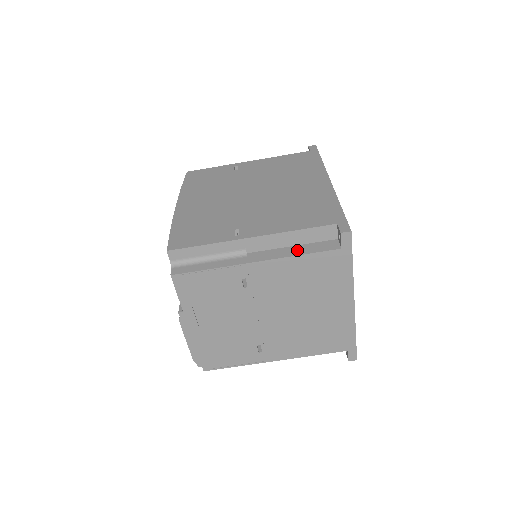
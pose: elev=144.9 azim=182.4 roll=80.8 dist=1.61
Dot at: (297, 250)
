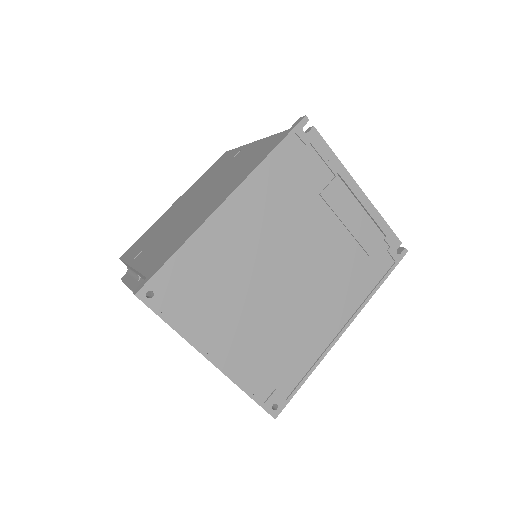
Dot at: occluded
